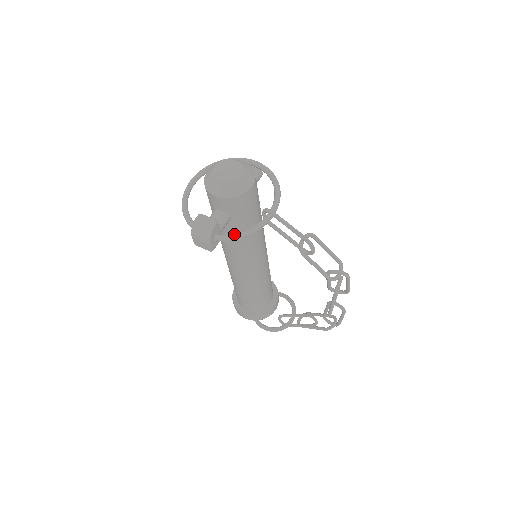
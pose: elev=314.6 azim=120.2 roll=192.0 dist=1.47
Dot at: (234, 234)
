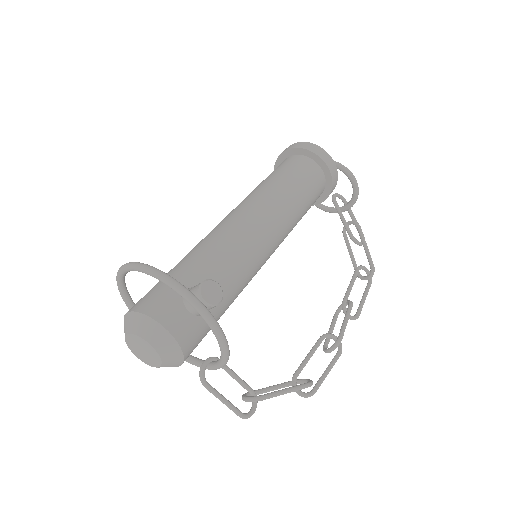
Dot at: occluded
